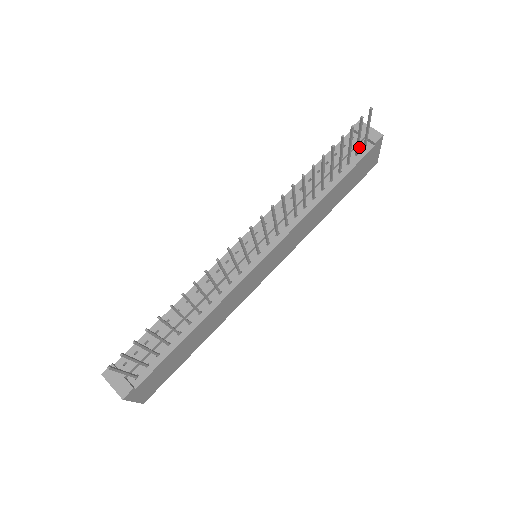
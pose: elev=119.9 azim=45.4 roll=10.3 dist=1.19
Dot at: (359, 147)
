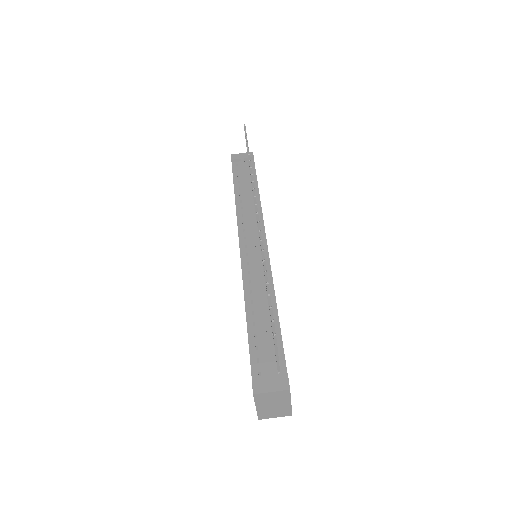
Dot at: (246, 165)
